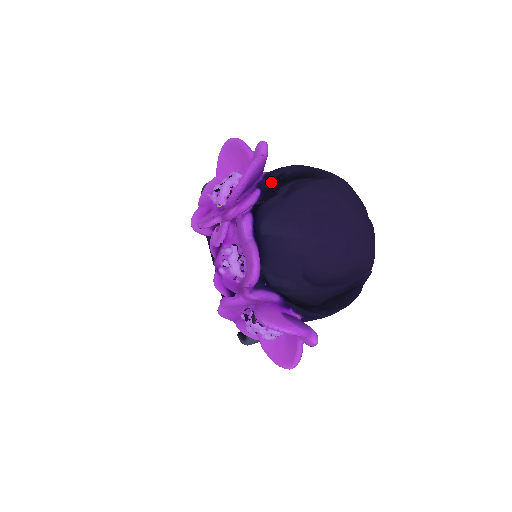
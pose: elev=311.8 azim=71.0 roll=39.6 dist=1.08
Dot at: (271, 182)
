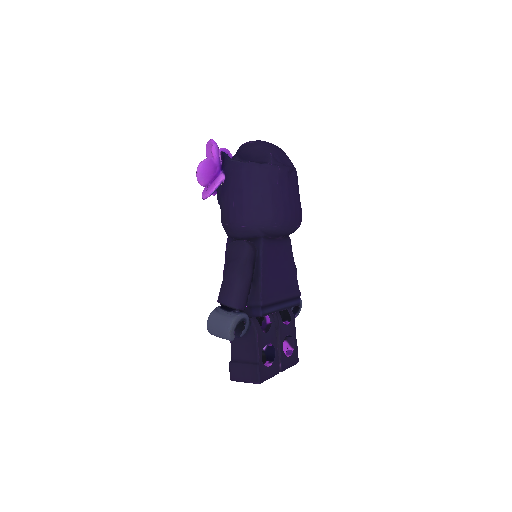
Dot at: occluded
